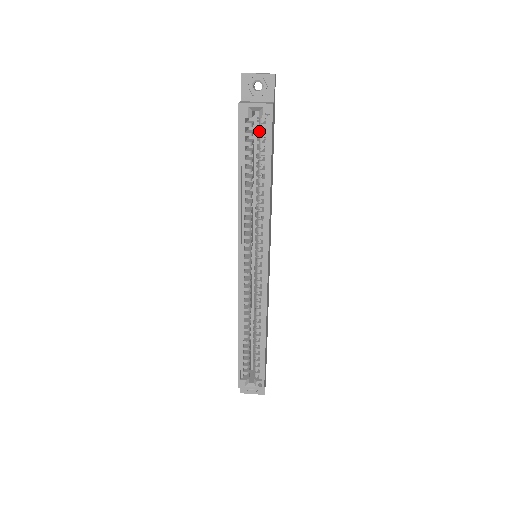
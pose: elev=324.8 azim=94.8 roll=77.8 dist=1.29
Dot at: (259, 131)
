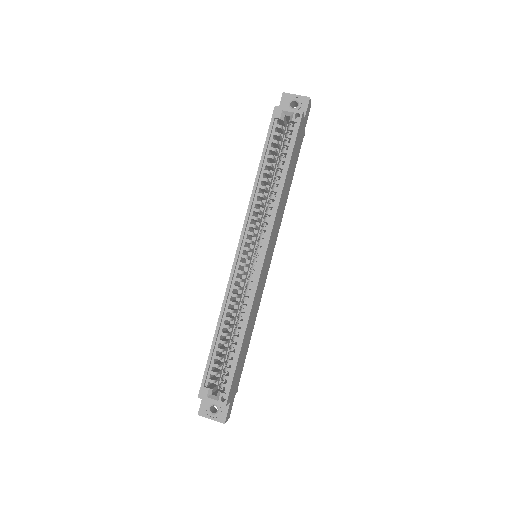
Dot at: (287, 134)
